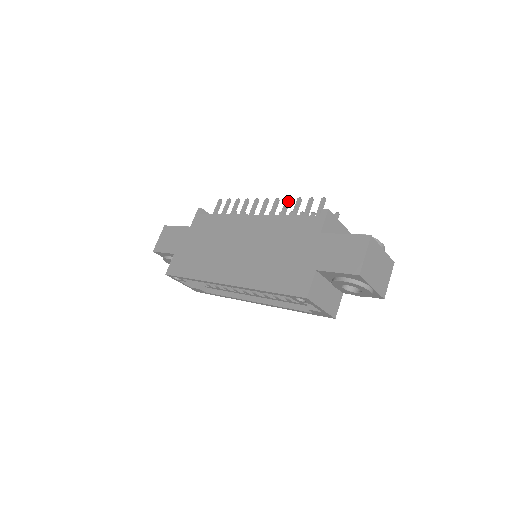
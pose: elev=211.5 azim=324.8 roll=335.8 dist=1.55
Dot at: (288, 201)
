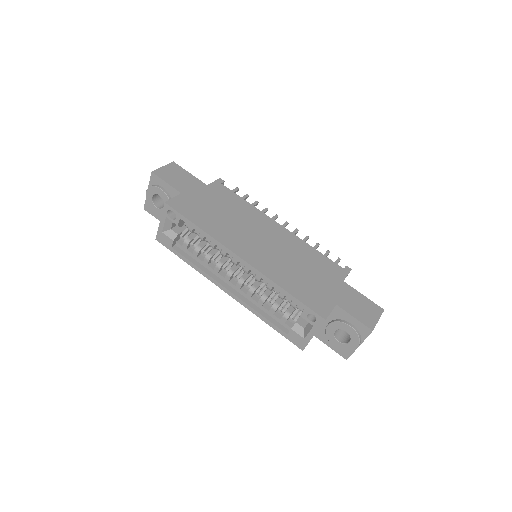
Dot at: (308, 238)
